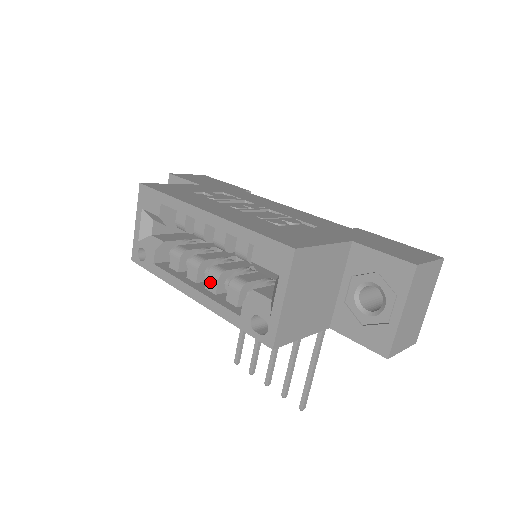
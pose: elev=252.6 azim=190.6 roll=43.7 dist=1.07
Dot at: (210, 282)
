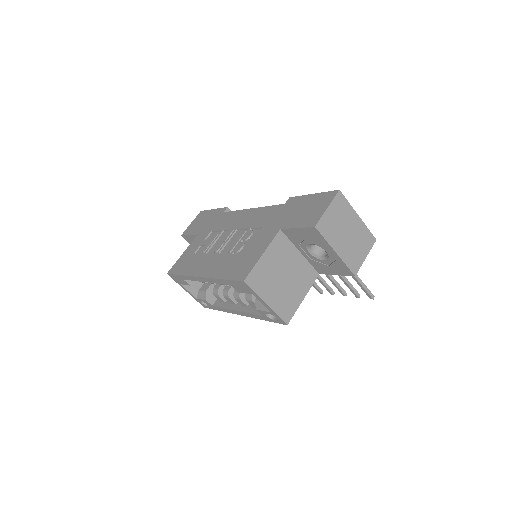
Dot at: (240, 302)
